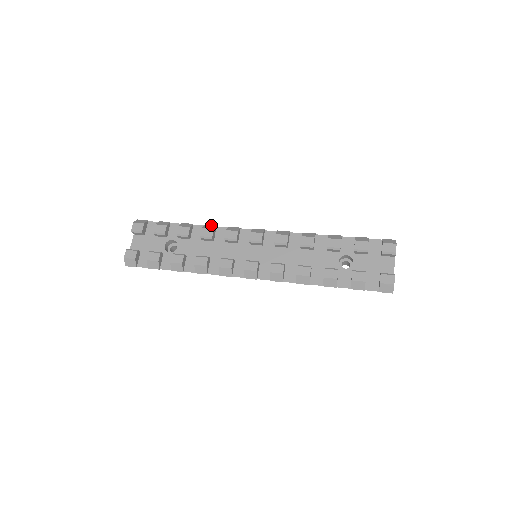
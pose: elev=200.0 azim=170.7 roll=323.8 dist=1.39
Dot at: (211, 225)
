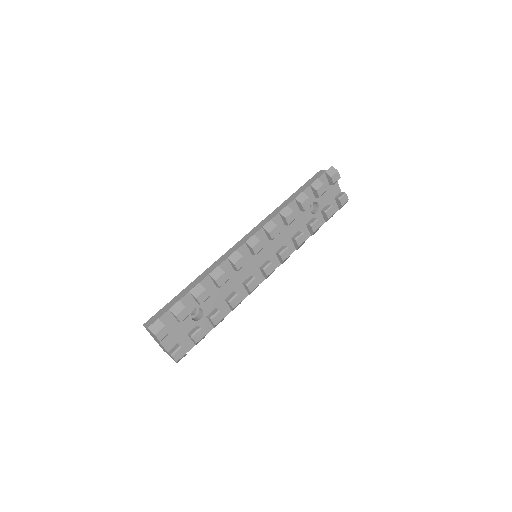
Dot at: (214, 270)
